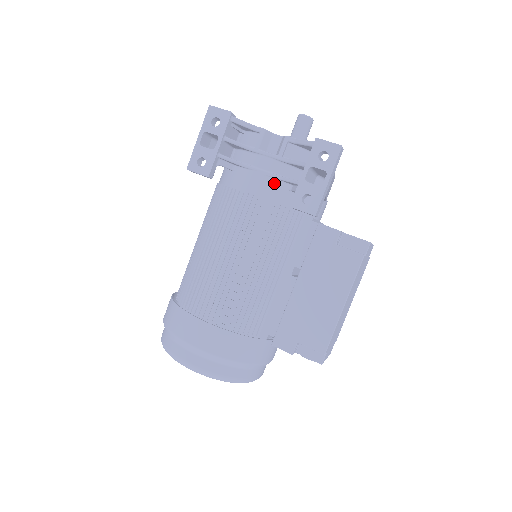
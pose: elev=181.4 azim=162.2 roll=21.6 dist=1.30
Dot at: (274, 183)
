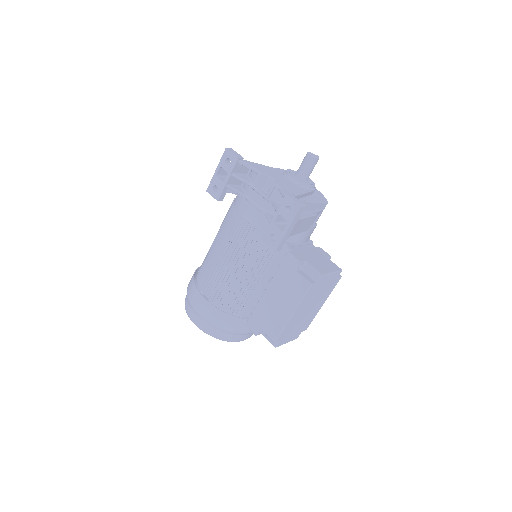
Dot at: (261, 215)
